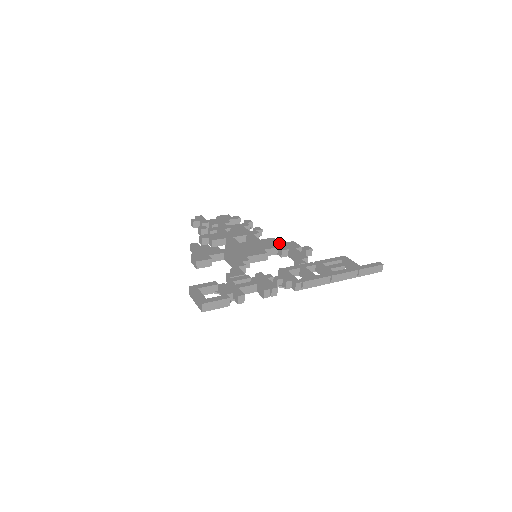
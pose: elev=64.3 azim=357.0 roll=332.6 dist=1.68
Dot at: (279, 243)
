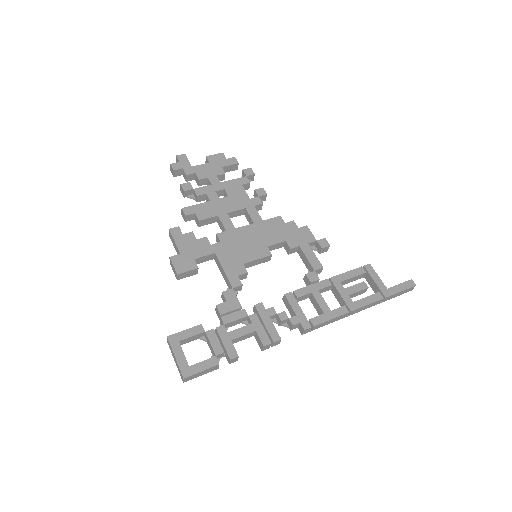
Dot at: (288, 231)
